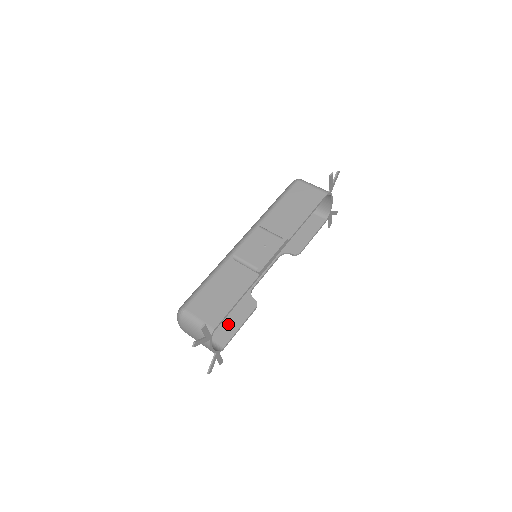
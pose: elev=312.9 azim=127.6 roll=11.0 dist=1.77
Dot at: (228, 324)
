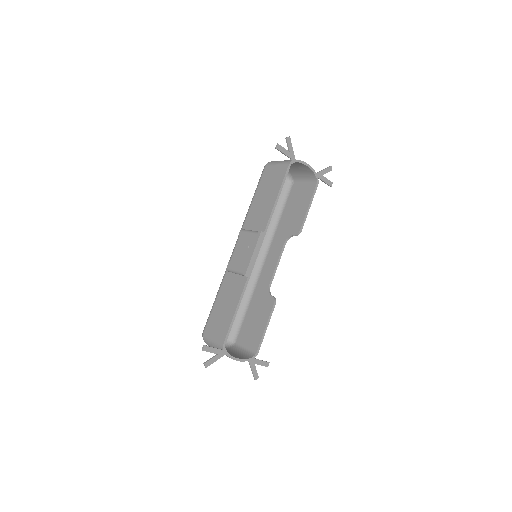
Dot at: (256, 329)
